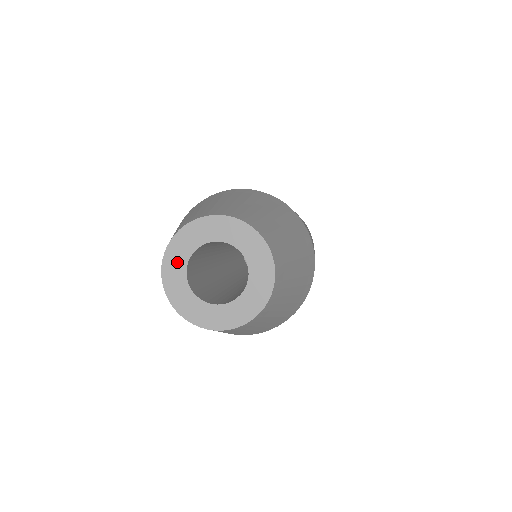
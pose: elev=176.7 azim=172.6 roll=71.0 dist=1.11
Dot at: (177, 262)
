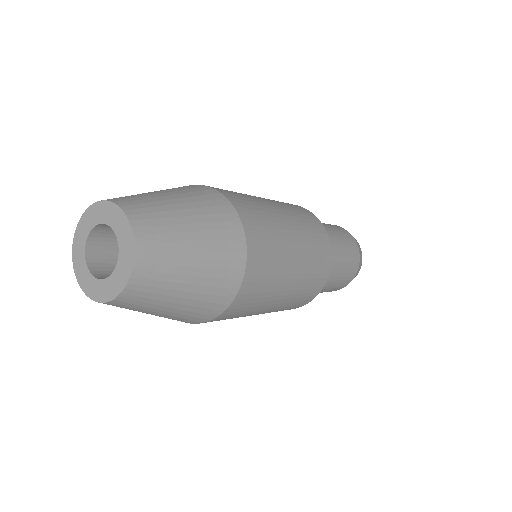
Dot at: (80, 259)
